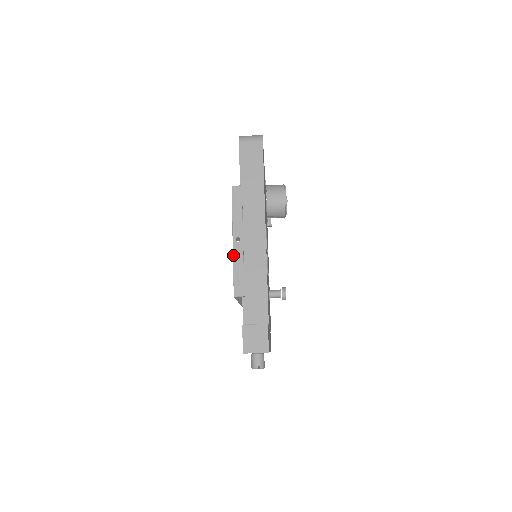
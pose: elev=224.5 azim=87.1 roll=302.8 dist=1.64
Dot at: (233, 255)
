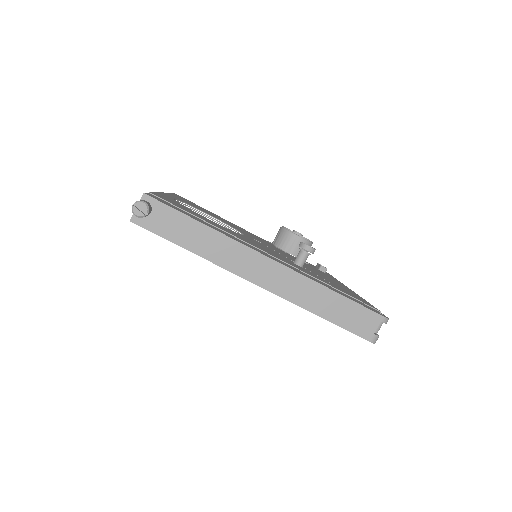
Dot at: occluded
